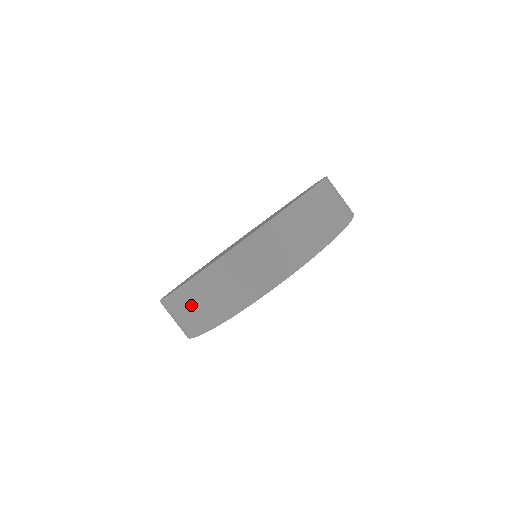
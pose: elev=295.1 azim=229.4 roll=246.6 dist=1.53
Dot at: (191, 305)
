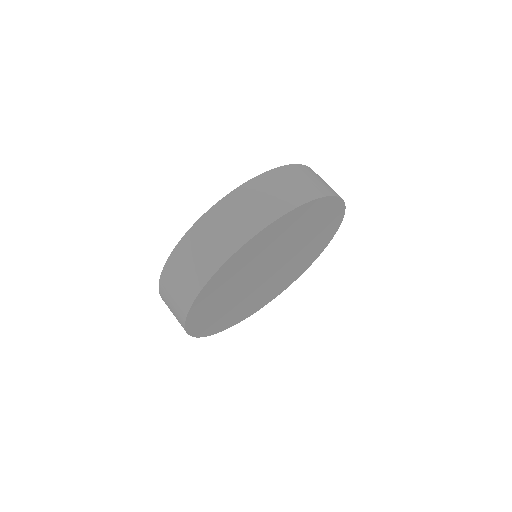
Dot at: (174, 284)
